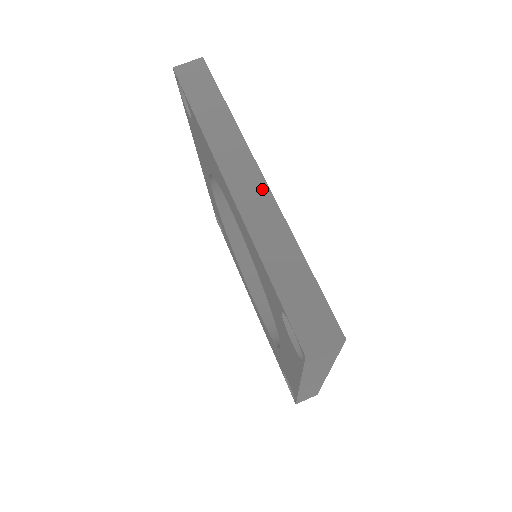
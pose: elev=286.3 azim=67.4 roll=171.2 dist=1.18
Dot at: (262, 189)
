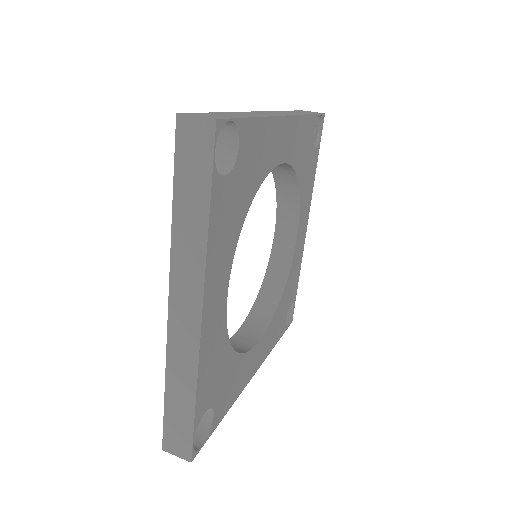
Dot at: occluded
